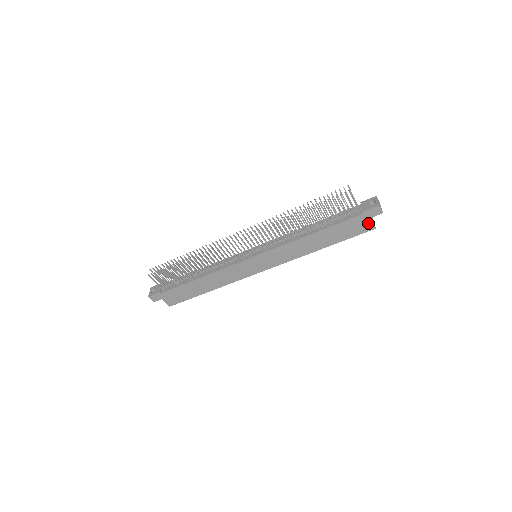
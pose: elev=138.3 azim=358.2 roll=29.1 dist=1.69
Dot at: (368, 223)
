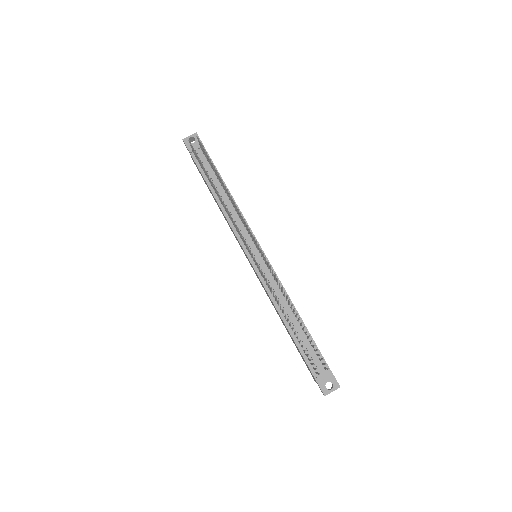
Dot at: occluded
